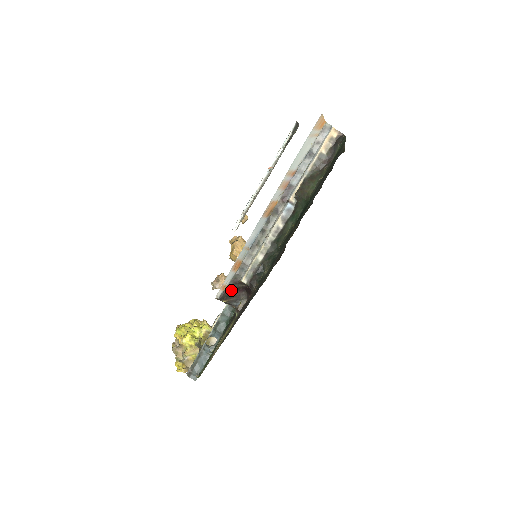
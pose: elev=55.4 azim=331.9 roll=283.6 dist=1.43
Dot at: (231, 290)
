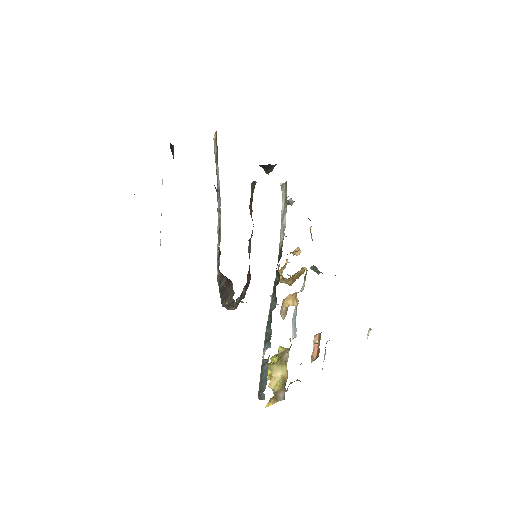
Dot at: (223, 291)
